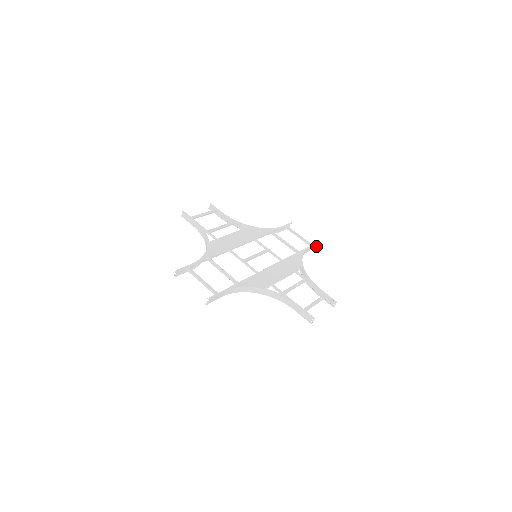
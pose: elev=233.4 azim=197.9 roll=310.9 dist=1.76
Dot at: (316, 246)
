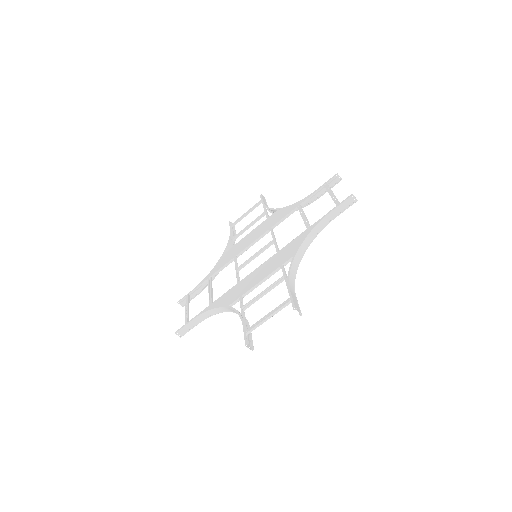
Dot at: (354, 200)
